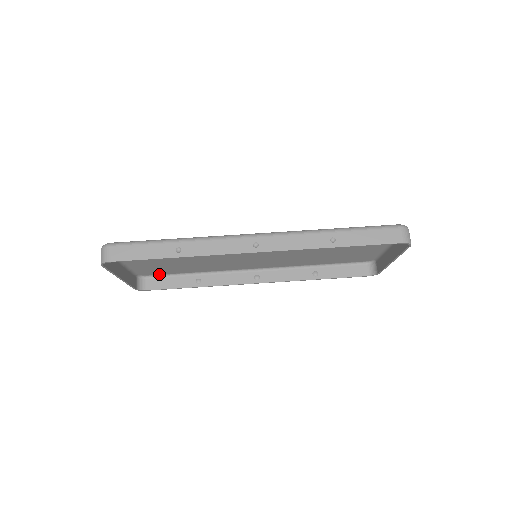
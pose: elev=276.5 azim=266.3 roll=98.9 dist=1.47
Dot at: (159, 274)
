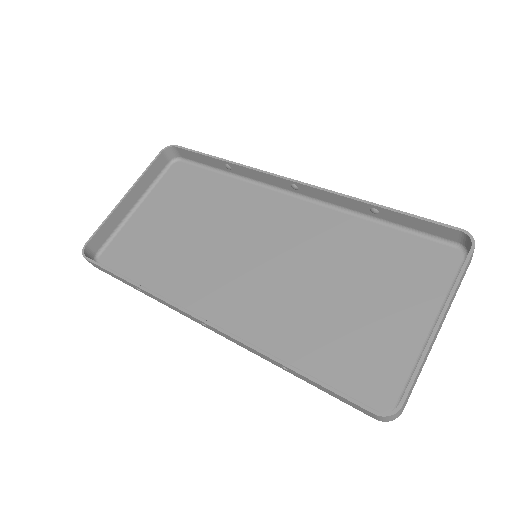
Dot at: (113, 269)
